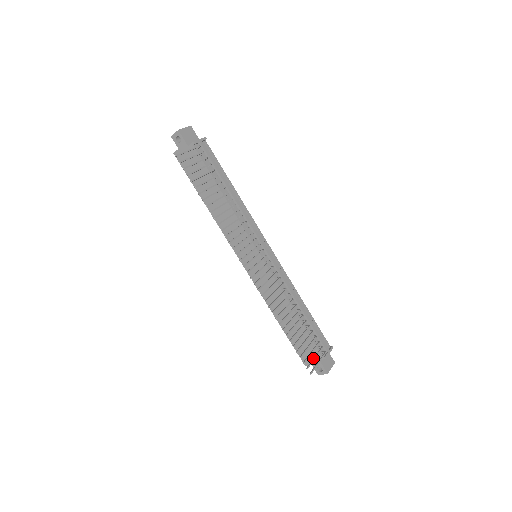
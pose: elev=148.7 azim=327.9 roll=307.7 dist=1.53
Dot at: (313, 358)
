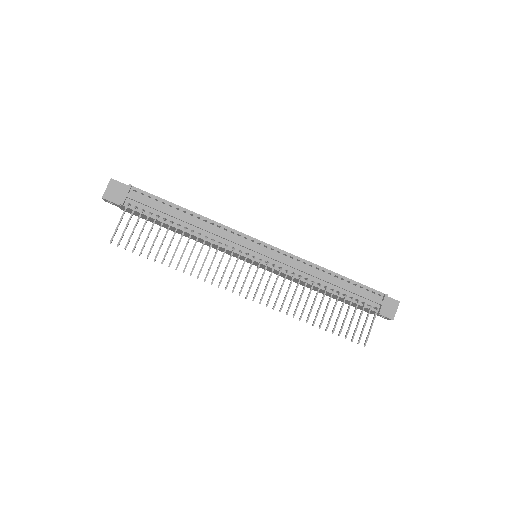
Dot at: occluded
